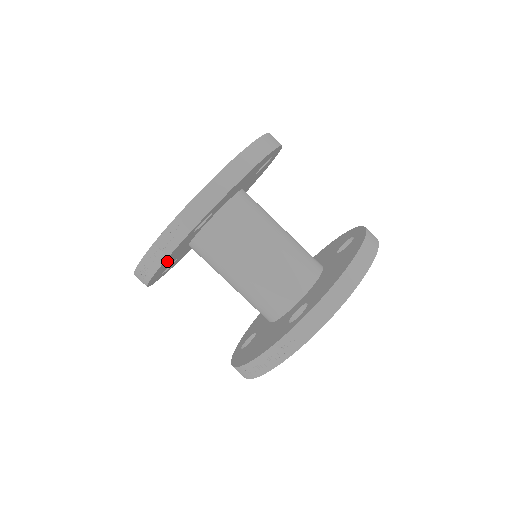
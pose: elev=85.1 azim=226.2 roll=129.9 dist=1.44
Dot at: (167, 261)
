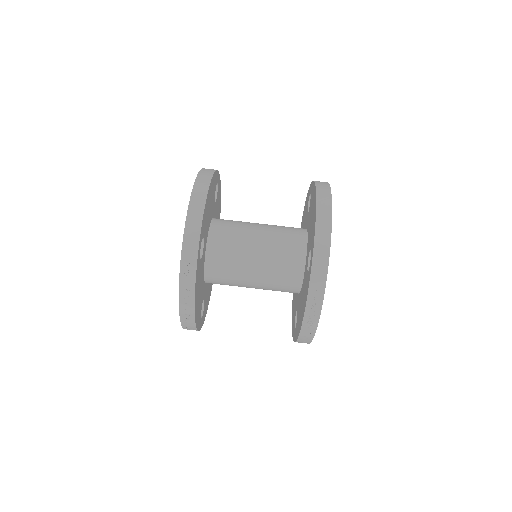
Dot at: (197, 294)
